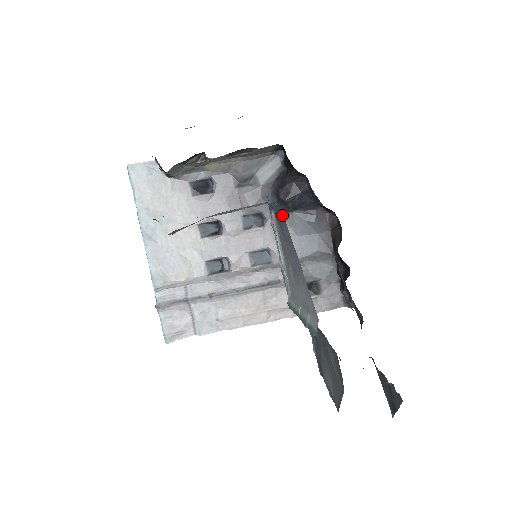
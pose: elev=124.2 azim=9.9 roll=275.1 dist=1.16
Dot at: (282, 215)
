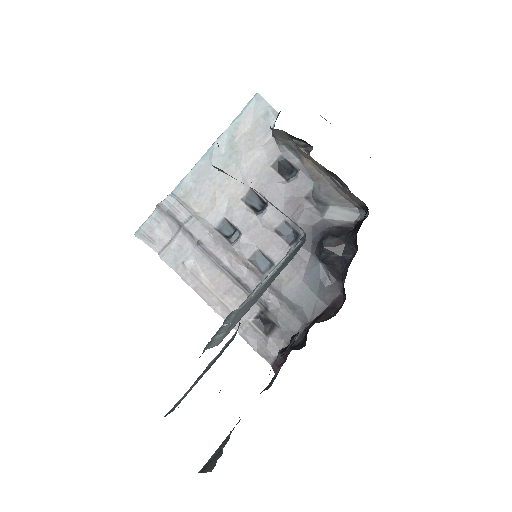
Dot at: (298, 250)
